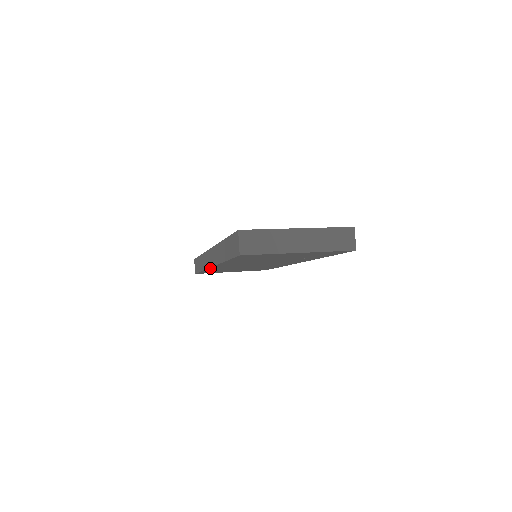
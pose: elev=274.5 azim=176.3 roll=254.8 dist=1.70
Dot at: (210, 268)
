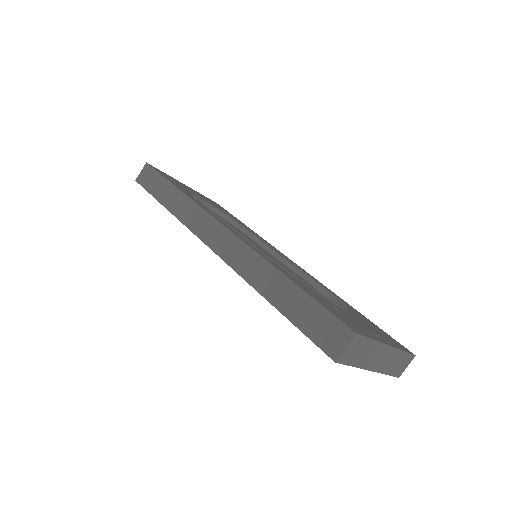
Dot at: (196, 234)
